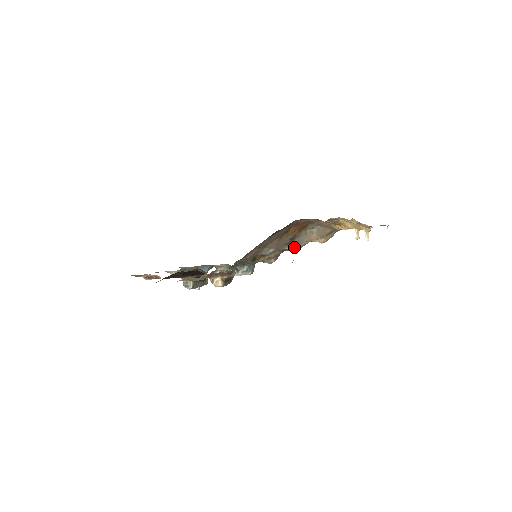
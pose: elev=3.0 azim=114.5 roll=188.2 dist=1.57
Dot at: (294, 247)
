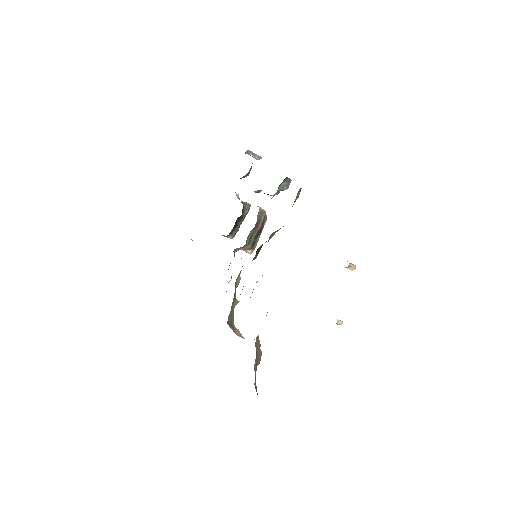
Dot at: occluded
